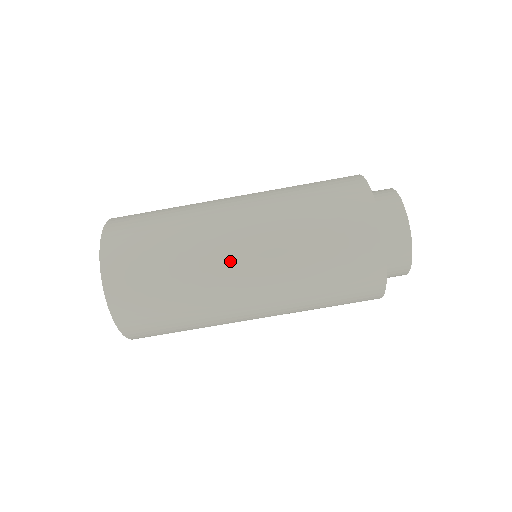
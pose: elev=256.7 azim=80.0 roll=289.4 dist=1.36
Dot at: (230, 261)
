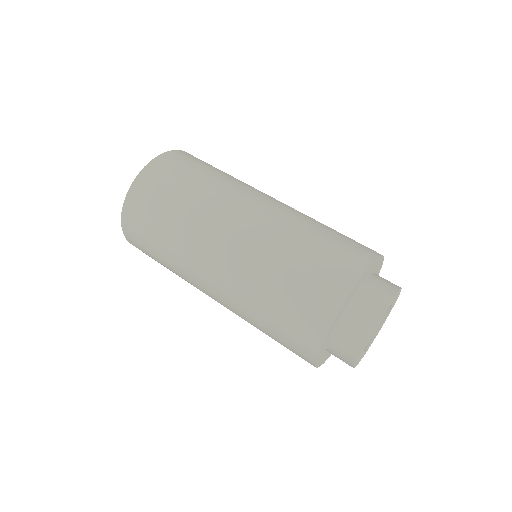
Dot at: (244, 202)
